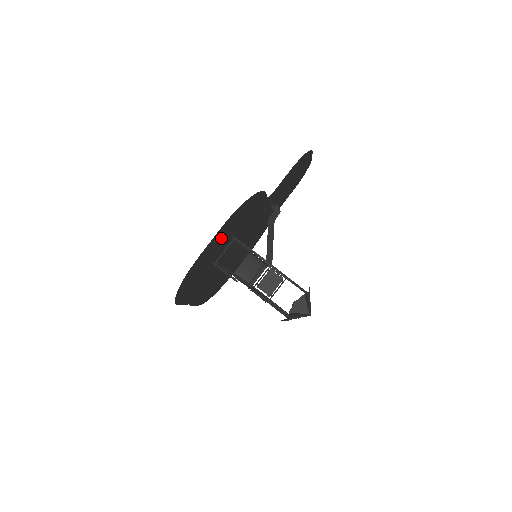
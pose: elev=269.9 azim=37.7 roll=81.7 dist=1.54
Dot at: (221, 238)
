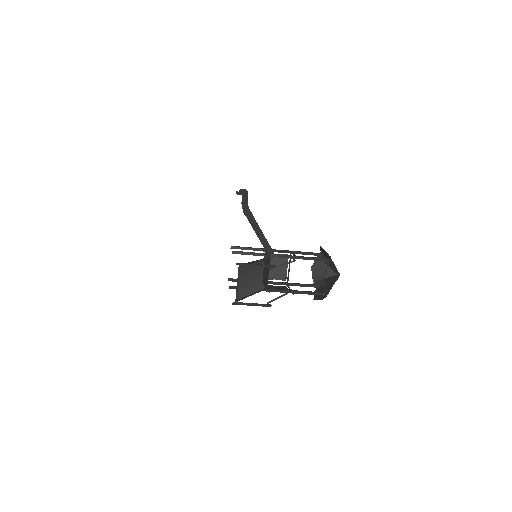
Dot at: occluded
